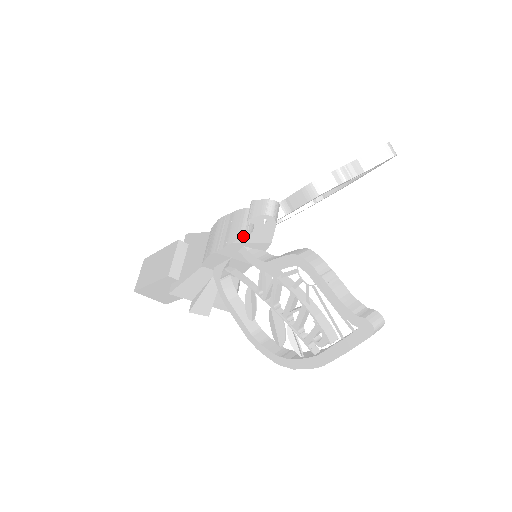
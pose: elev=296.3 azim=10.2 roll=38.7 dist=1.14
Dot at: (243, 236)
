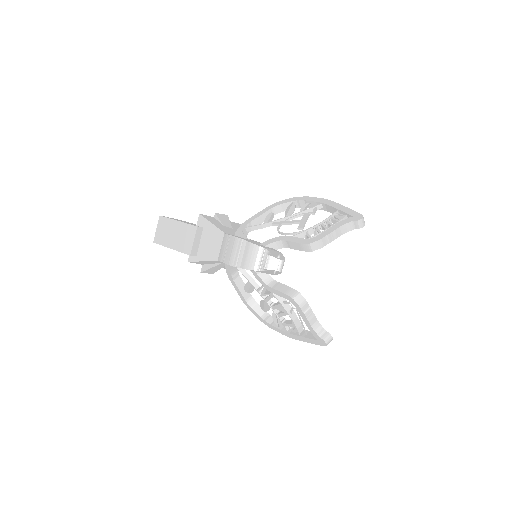
Dot at: (257, 269)
